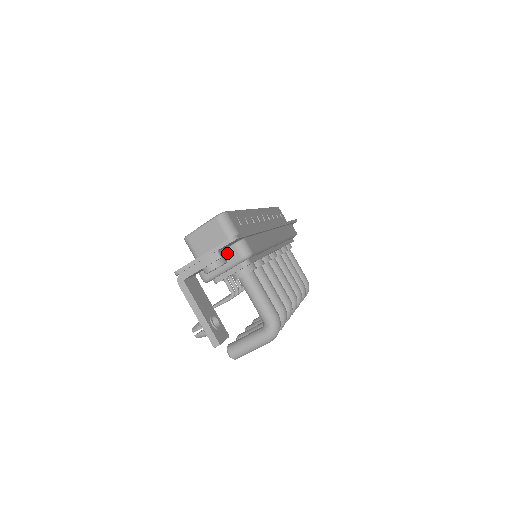
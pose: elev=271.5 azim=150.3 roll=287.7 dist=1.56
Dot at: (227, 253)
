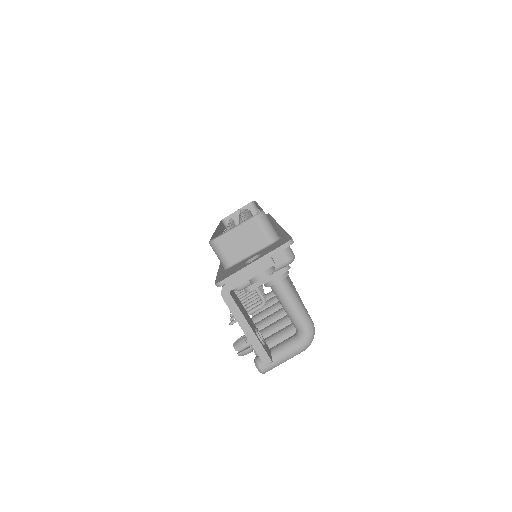
Dot at: occluded
